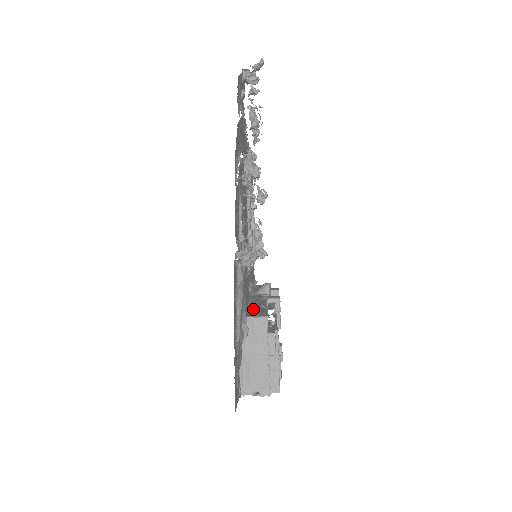
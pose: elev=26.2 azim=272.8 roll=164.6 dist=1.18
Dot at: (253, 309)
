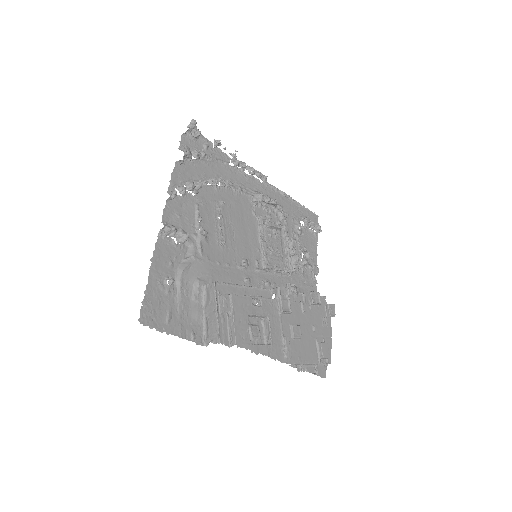
Dot at: occluded
